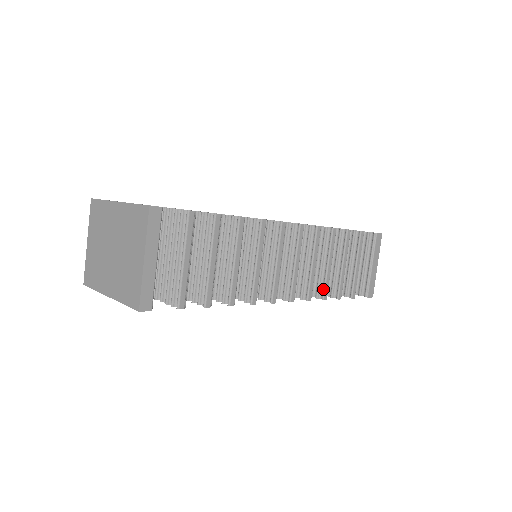
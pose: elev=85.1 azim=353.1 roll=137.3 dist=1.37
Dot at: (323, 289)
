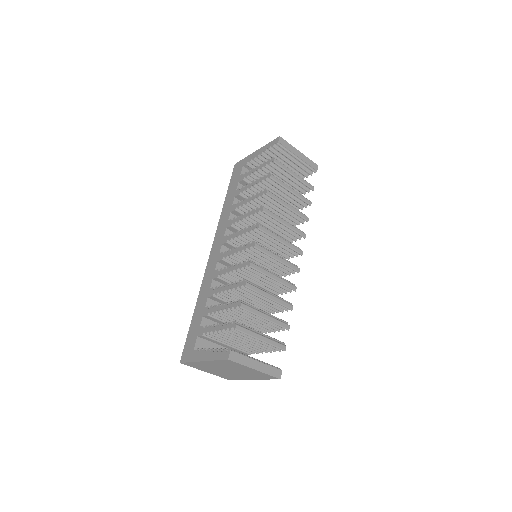
Dot at: occluded
